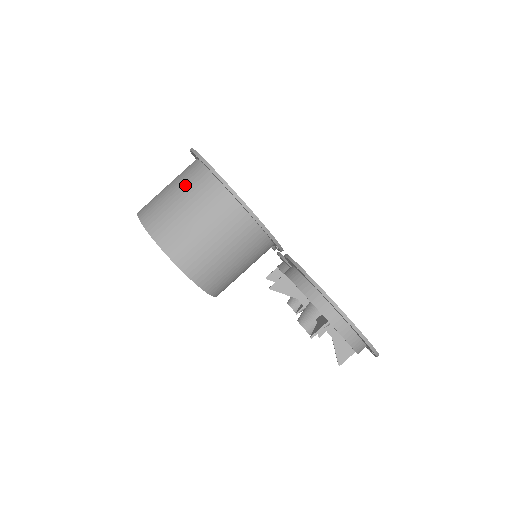
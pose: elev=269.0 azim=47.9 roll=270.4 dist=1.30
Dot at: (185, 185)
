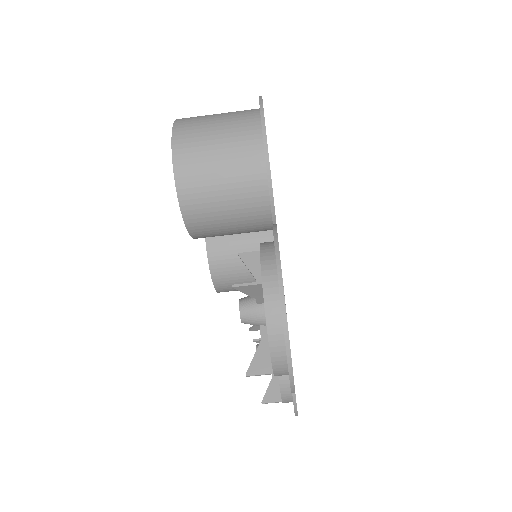
Dot at: (233, 112)
